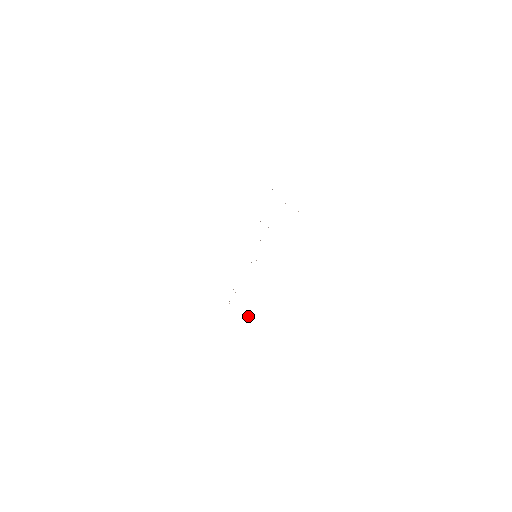
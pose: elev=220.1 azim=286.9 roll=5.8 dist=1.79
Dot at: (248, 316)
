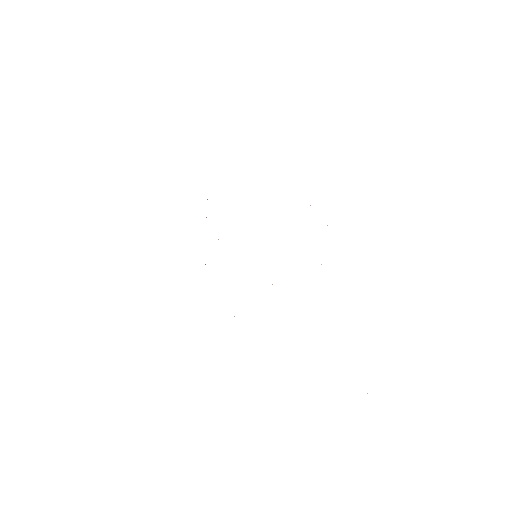
Dot at: occluded
